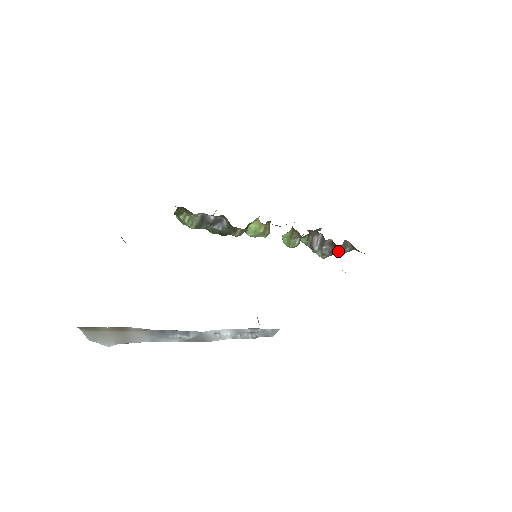
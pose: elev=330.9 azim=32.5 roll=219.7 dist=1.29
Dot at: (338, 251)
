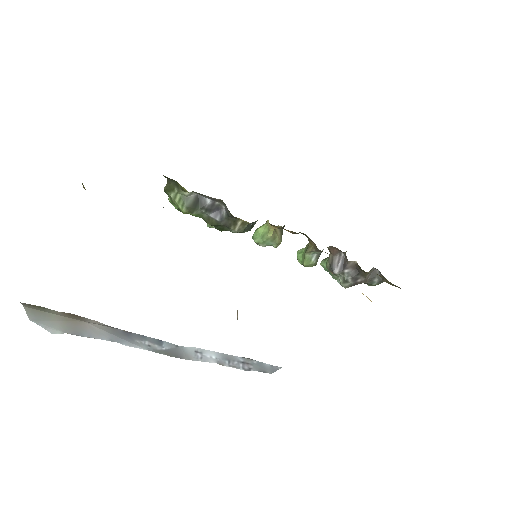
Dot at: (364, 280)
